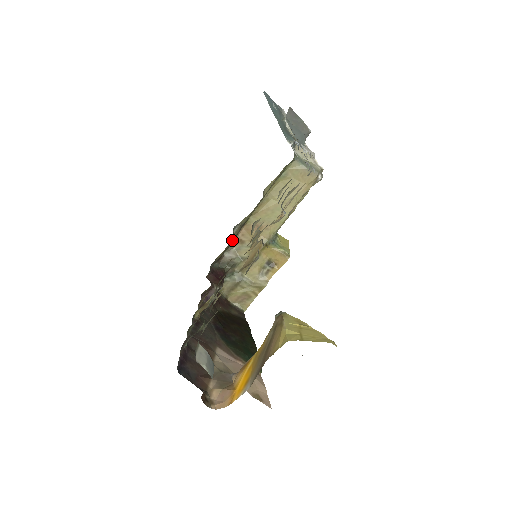
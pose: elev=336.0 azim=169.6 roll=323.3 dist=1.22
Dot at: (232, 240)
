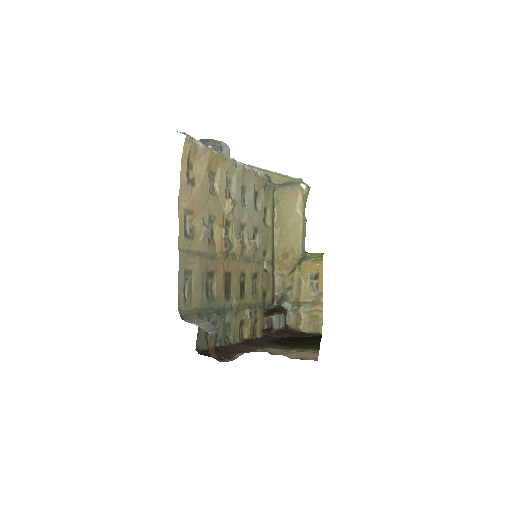
Dot at: (272, 278)
